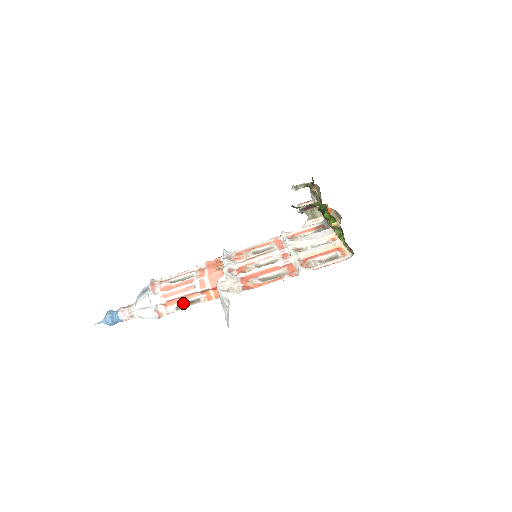
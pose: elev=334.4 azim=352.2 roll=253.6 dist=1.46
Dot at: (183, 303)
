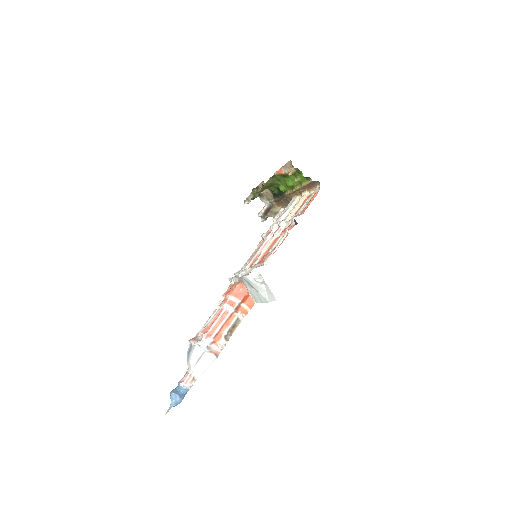
Dot at: (228, 331)
